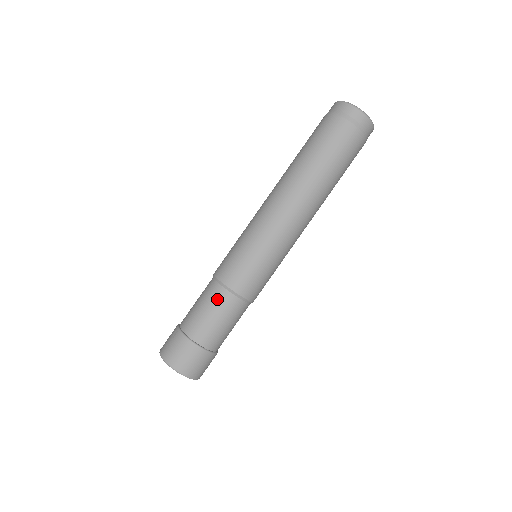
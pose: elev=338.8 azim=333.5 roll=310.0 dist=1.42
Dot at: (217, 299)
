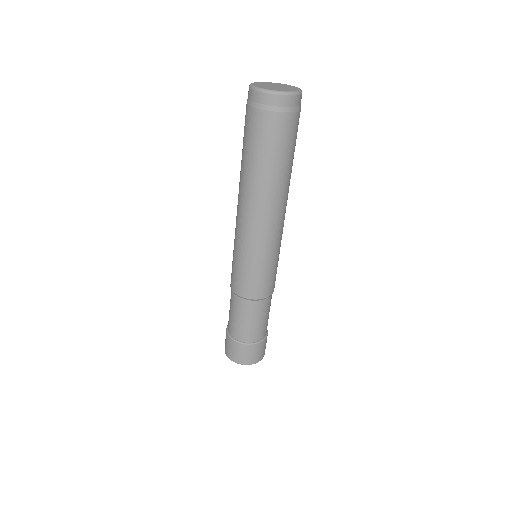
Dot at: (232, 302)
